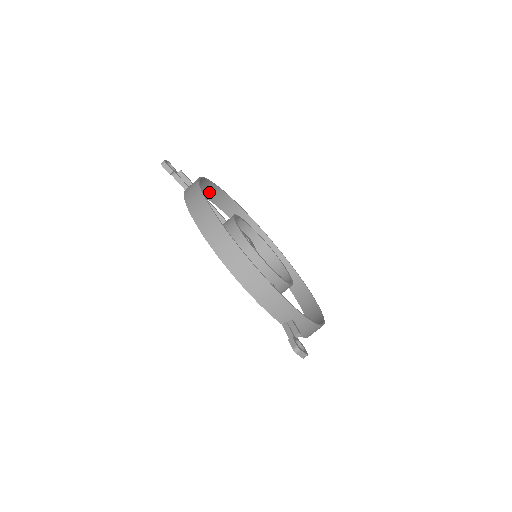
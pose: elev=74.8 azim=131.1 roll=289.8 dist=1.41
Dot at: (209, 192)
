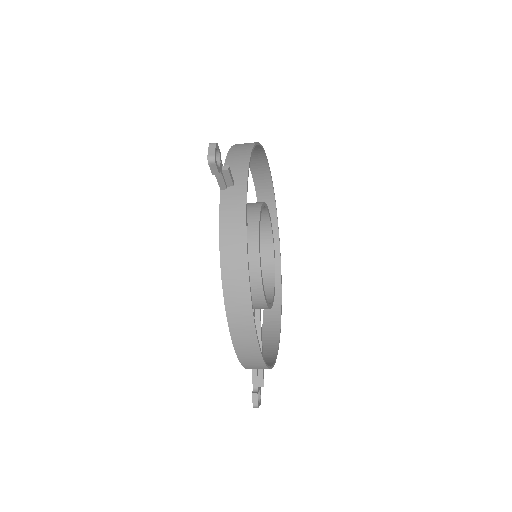
Dot at: (241, 147)
